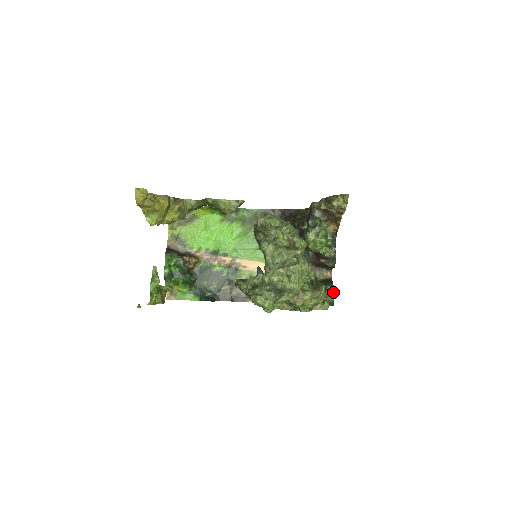
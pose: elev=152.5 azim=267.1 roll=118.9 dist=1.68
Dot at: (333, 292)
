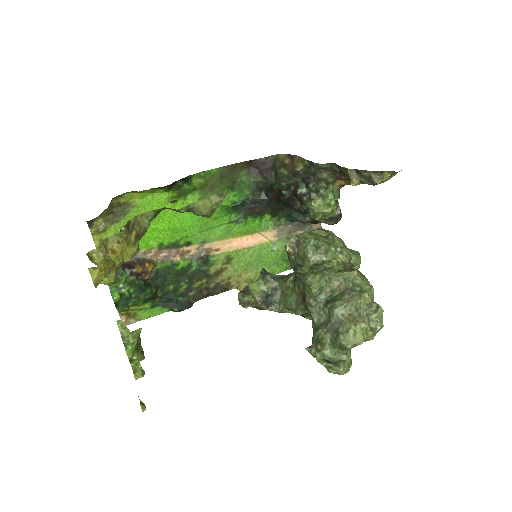
Dot at: occluded
